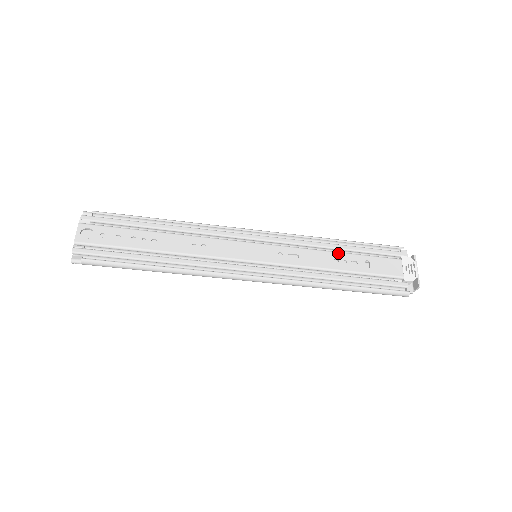
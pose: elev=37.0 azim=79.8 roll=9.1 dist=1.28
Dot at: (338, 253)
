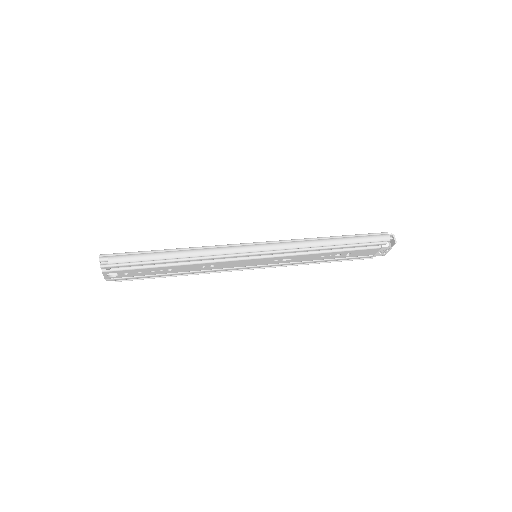
Dot at: (327, 253)
